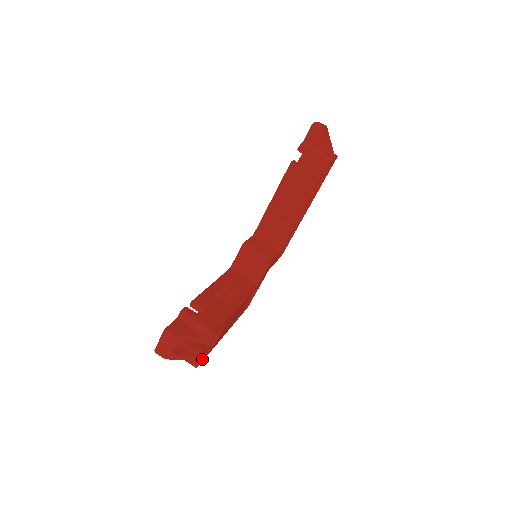
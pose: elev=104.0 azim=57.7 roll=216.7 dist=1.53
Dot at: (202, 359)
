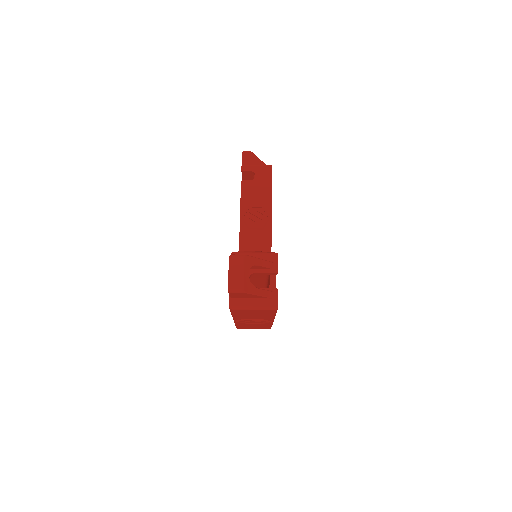
Dot at: occluded
